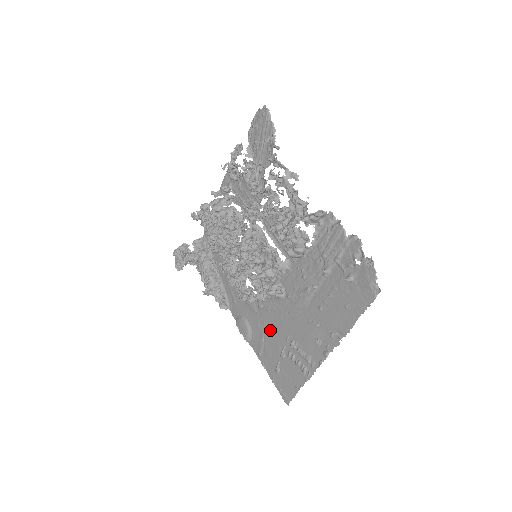
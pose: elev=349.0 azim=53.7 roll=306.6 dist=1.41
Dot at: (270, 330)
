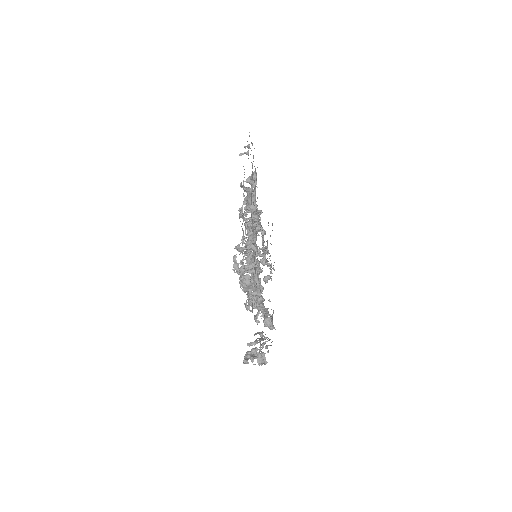
Dot at: occluded
